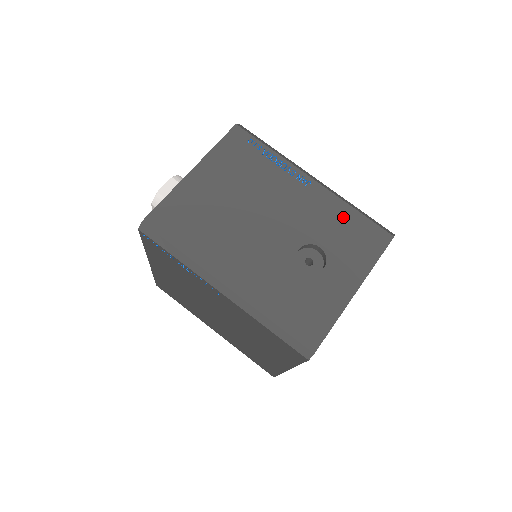
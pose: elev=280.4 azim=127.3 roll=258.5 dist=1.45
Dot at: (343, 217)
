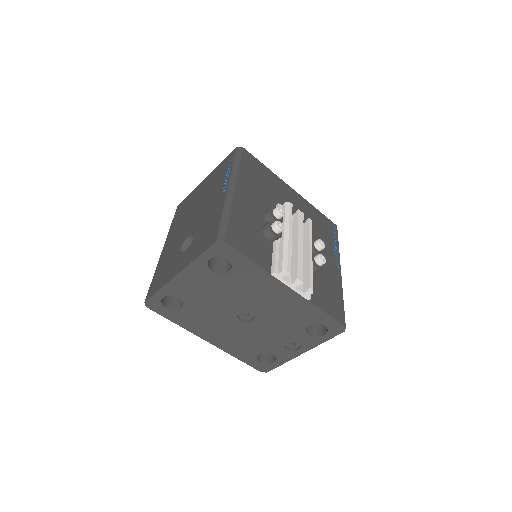
Dot at: (214, 219)
